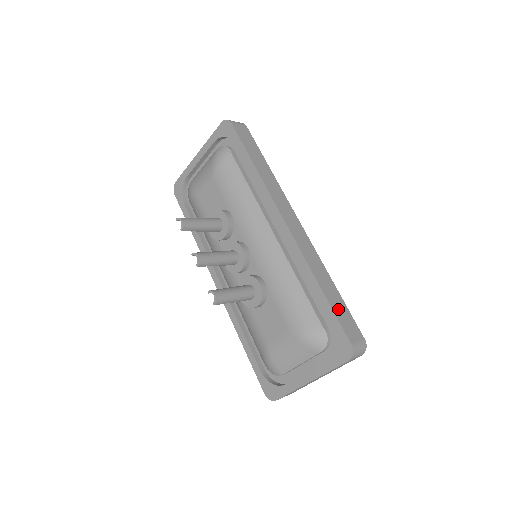
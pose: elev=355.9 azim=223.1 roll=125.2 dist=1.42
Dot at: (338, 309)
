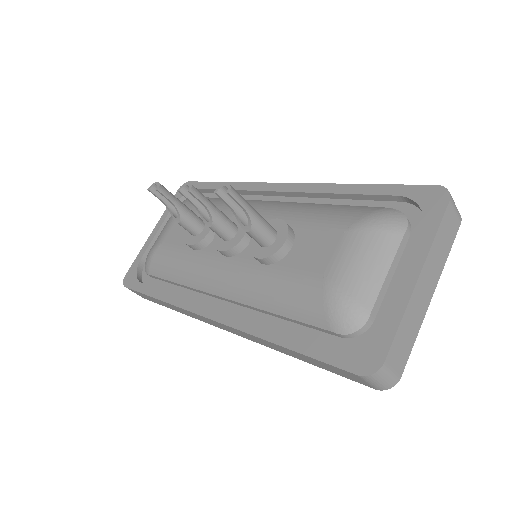
Dot at: occluded
